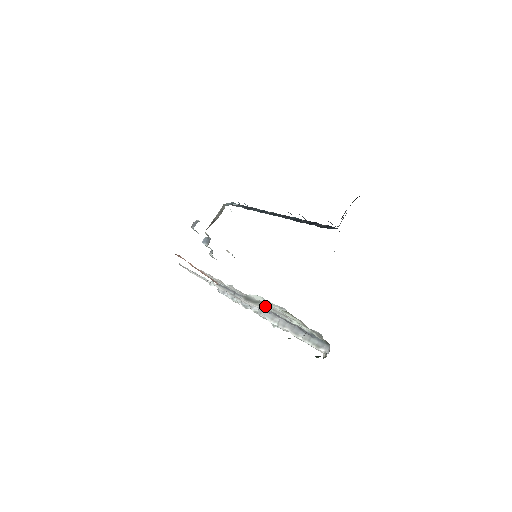
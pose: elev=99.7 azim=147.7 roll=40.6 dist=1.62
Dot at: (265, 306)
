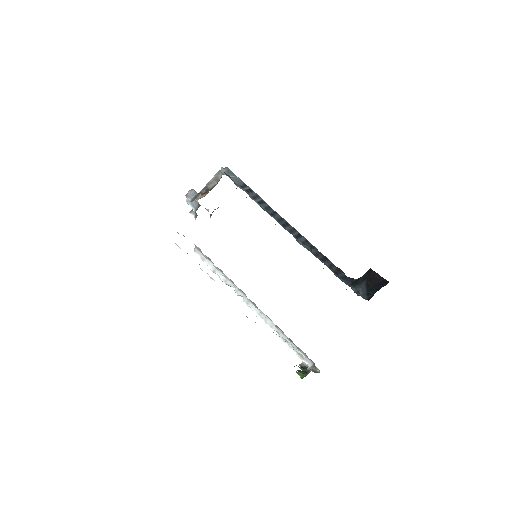
Dot at: (265, 317)
